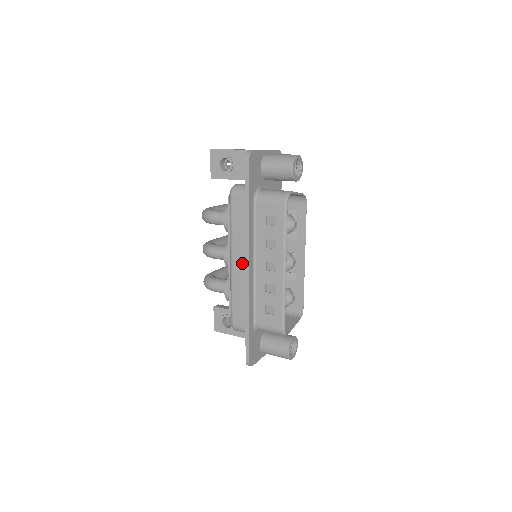
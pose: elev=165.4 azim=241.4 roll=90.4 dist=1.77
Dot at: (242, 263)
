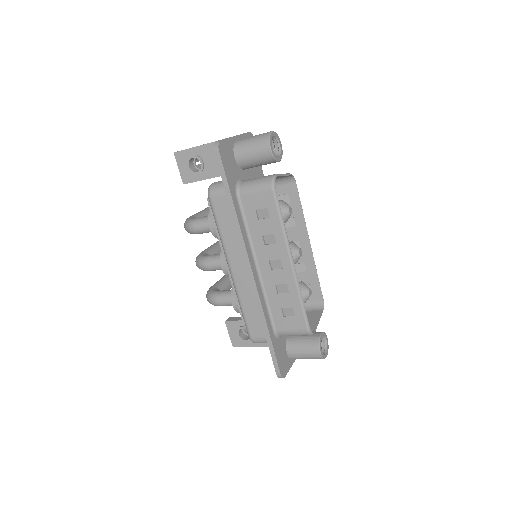
Dot at: (243, 269)
